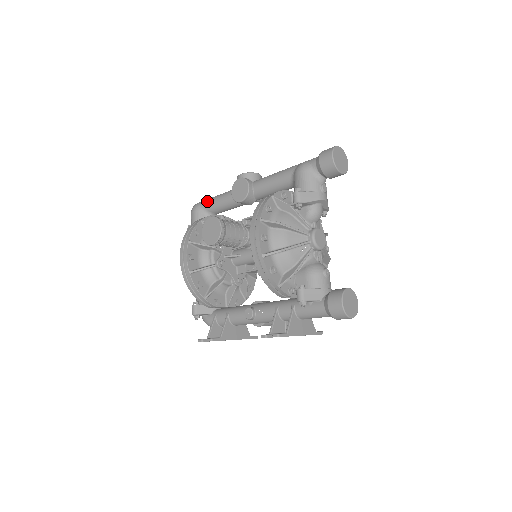
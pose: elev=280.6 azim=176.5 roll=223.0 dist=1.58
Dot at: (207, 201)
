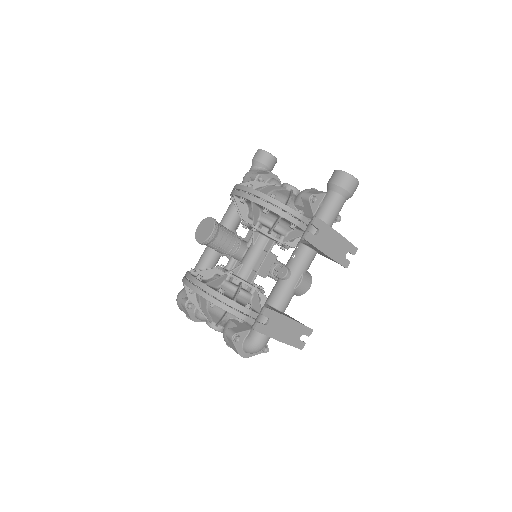
Dot at: occluded
